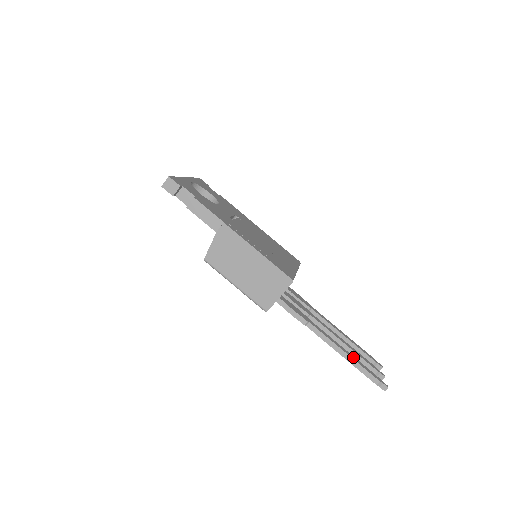
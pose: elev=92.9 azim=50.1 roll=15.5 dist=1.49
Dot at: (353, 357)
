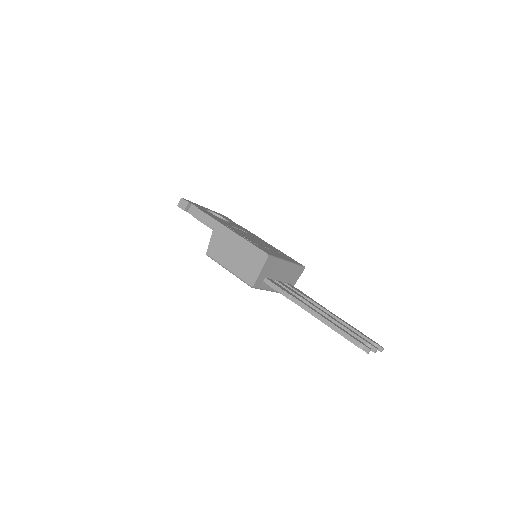
Dot at: (335, 324)
